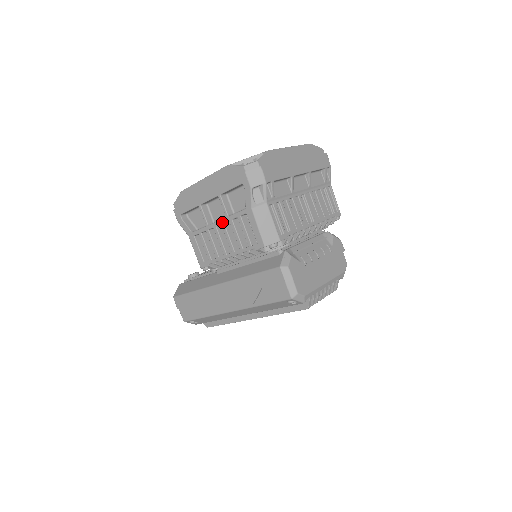
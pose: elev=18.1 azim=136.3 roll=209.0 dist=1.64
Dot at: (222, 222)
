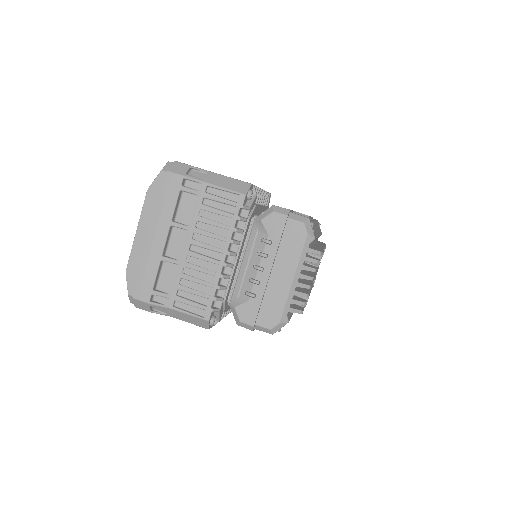
Dot at: occluded
